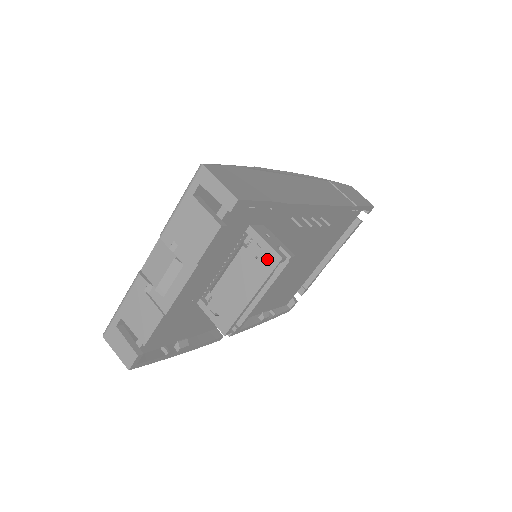
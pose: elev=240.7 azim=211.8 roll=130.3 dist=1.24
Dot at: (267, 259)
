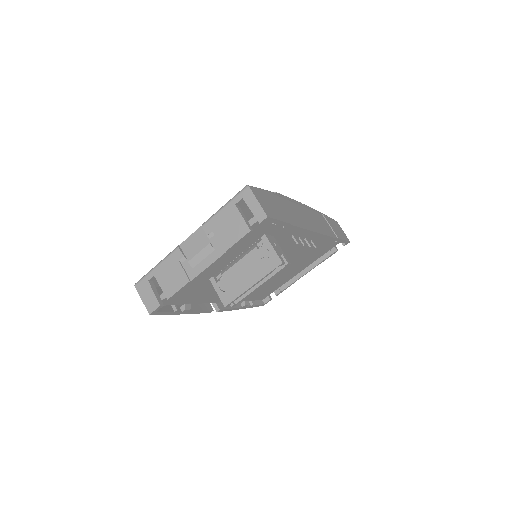
Dot at: (271, 261)
